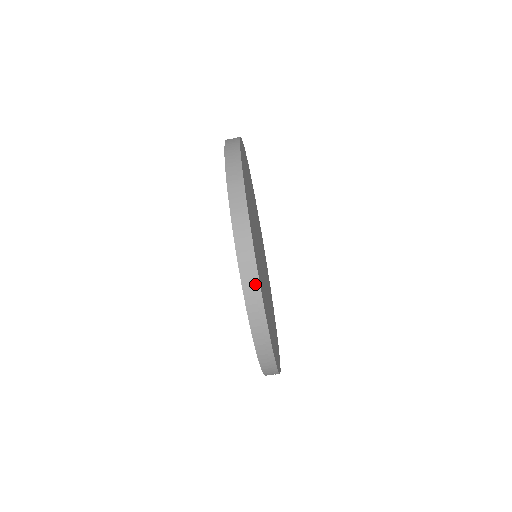
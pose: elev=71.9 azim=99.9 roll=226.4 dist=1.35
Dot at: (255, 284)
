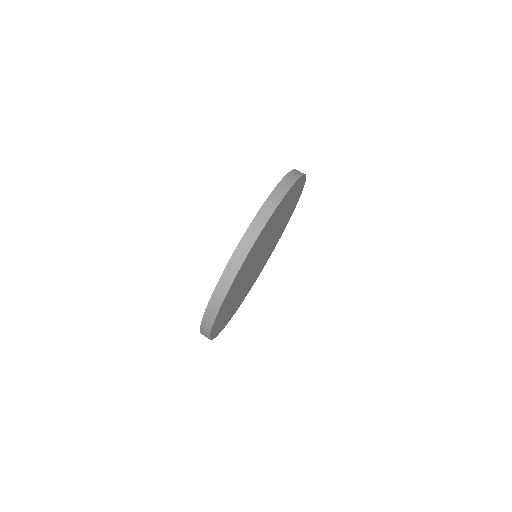
Dot at: (233, 273)
